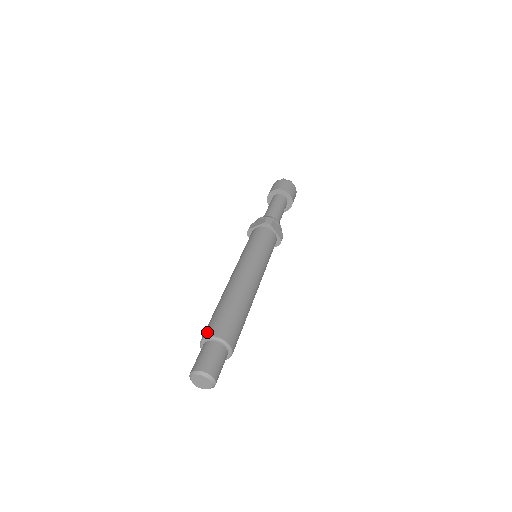
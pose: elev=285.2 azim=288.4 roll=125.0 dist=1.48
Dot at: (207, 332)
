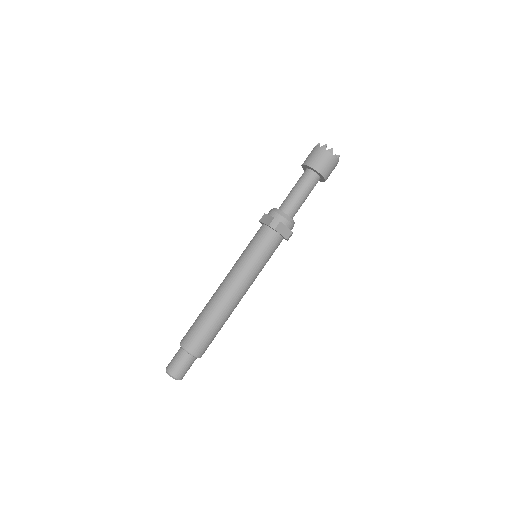
Dot at: (183, 341)
